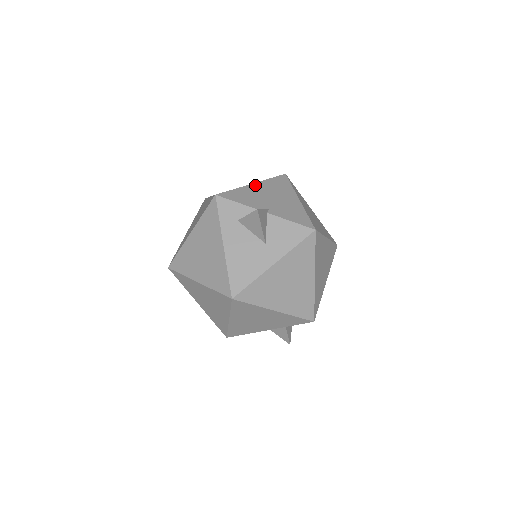
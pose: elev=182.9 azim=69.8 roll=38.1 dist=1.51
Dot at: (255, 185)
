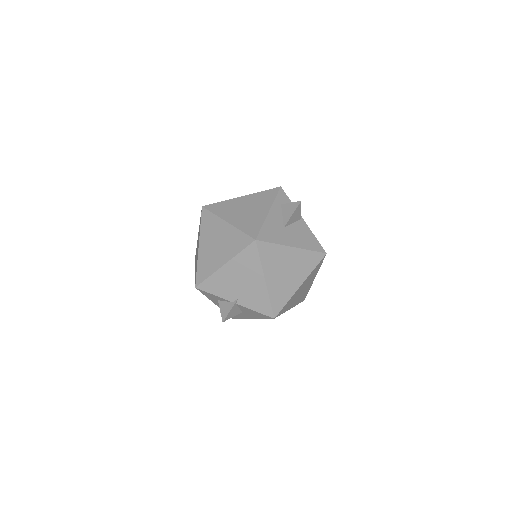
Dot at: (226, 267)
